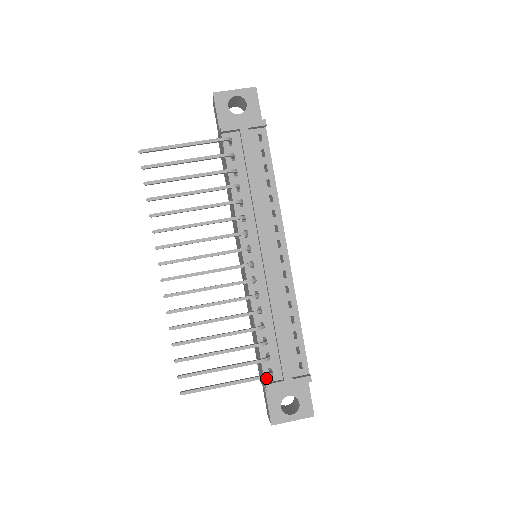
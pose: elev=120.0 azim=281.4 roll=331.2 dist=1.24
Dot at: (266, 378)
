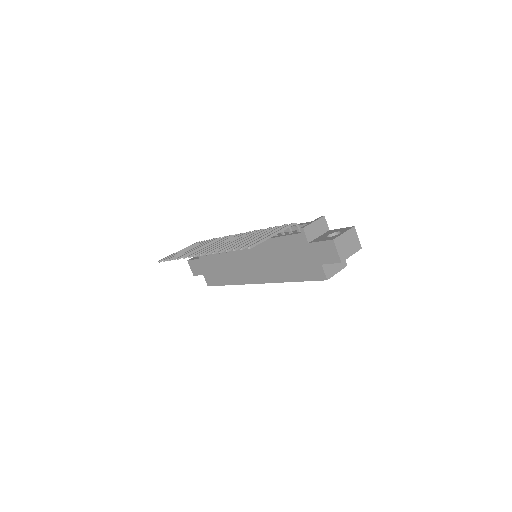
Dot at: (300, 233)
